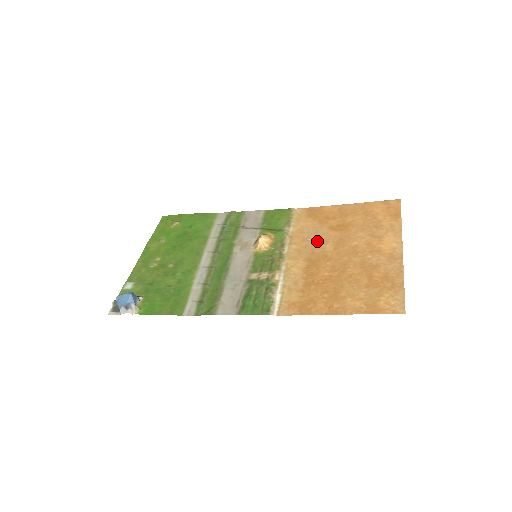
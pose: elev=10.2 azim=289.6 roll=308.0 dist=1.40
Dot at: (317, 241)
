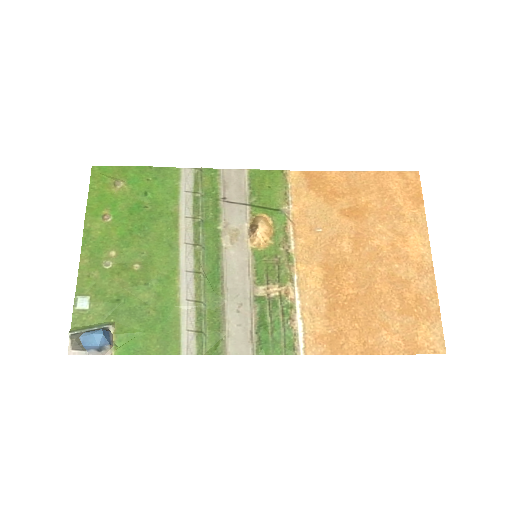
Dot at: (329, 234)
